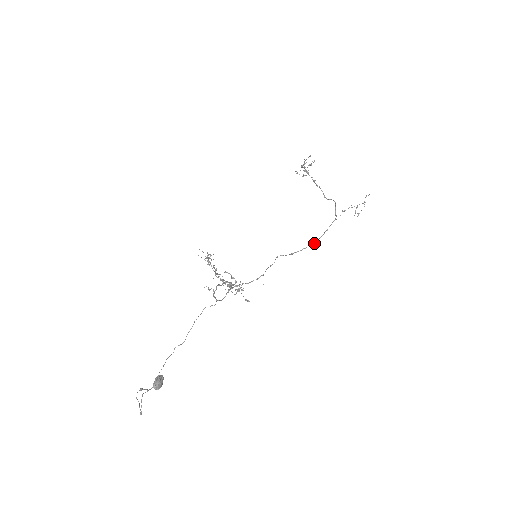
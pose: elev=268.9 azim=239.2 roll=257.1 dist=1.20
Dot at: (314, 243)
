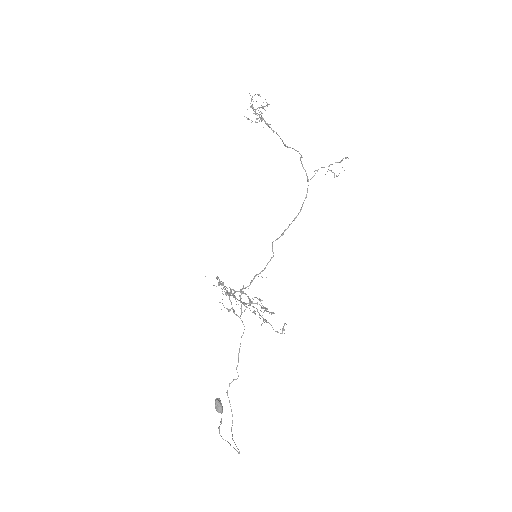
Dot at: occluded
